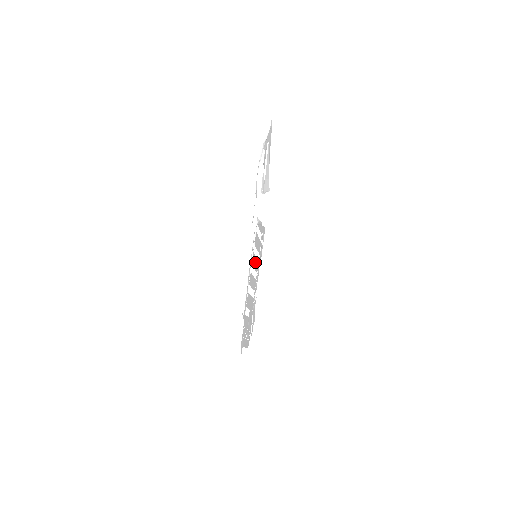
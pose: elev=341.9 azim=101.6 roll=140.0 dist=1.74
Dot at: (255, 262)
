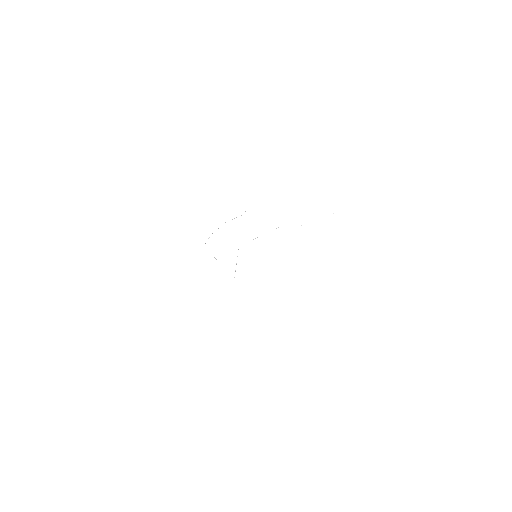
Dot at: occluded
